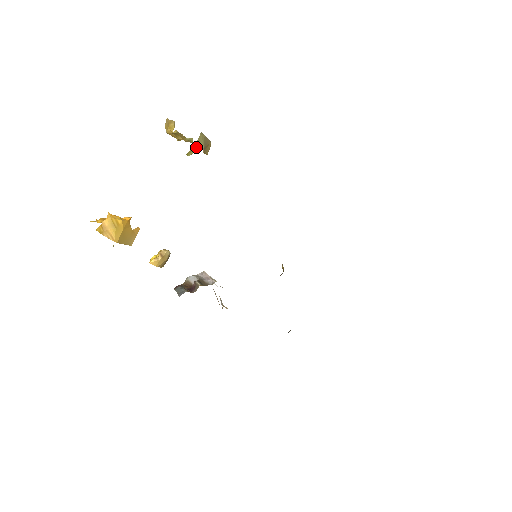
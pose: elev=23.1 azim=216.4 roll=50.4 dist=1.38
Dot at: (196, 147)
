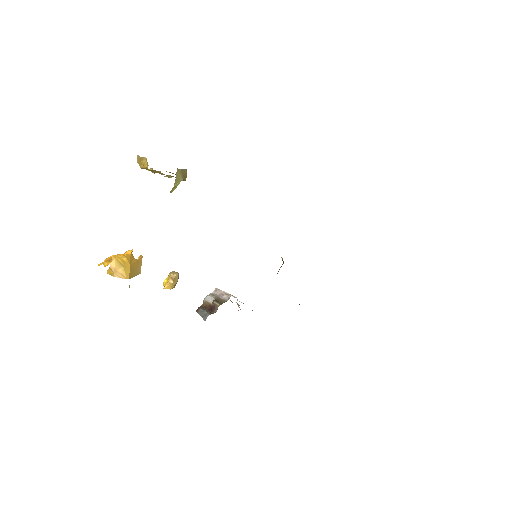
Dot at: (176, 183)
